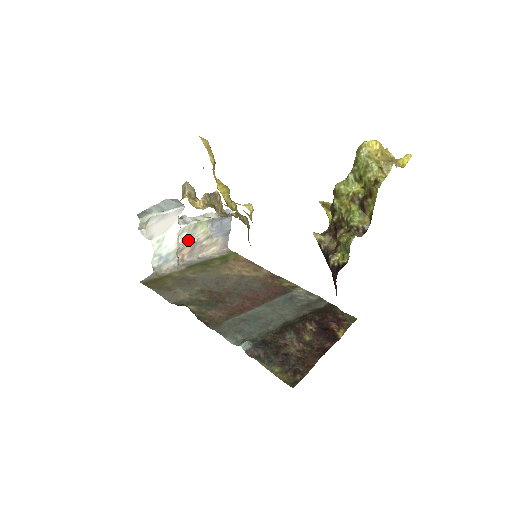
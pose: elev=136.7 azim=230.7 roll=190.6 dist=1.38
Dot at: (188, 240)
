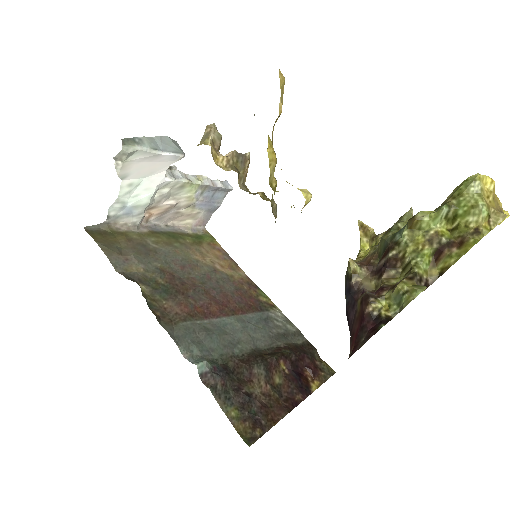
Dot at: (166, 199)
